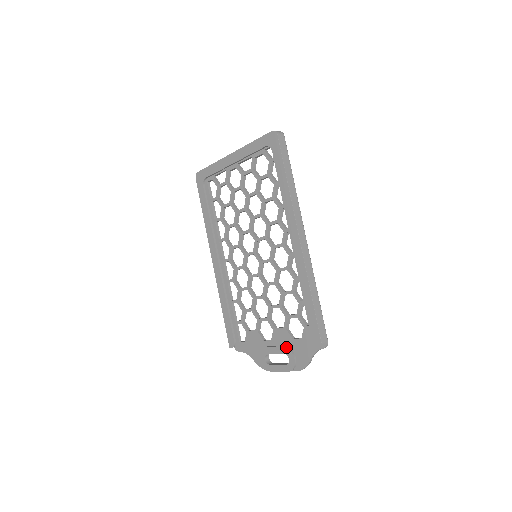
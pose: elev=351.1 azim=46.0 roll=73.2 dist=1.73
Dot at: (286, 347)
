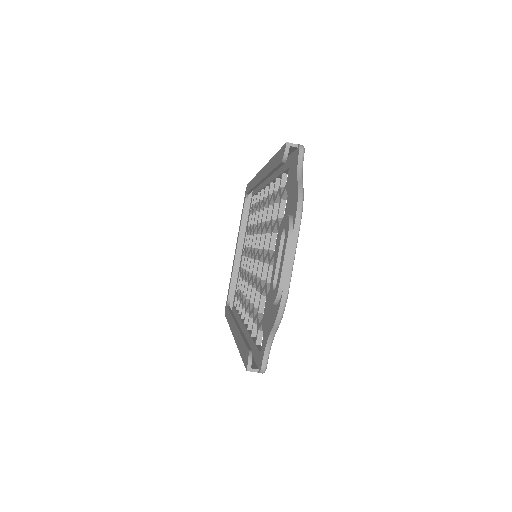
Dot at: (280, 229)
